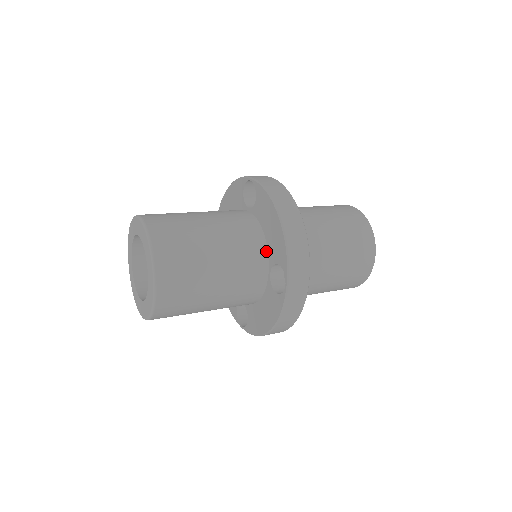
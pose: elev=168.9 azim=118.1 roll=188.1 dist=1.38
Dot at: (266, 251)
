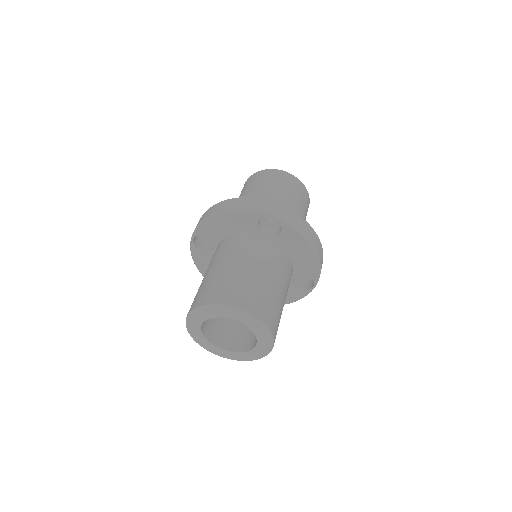
Dot at: (292, 267)
